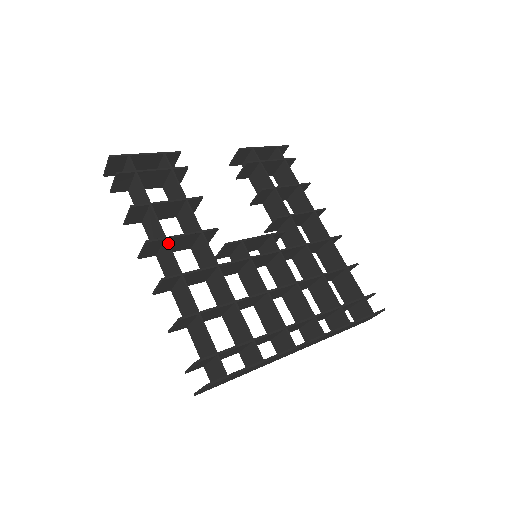
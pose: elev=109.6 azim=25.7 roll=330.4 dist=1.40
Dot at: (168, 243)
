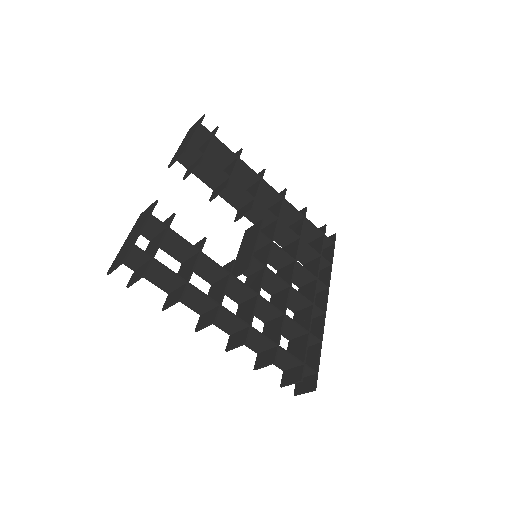
Dot at: (225, 308)
